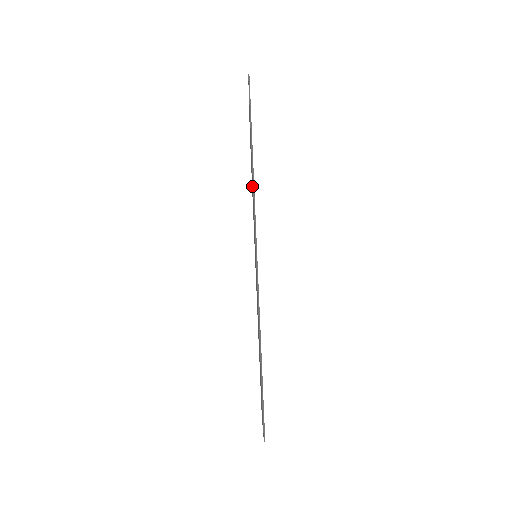
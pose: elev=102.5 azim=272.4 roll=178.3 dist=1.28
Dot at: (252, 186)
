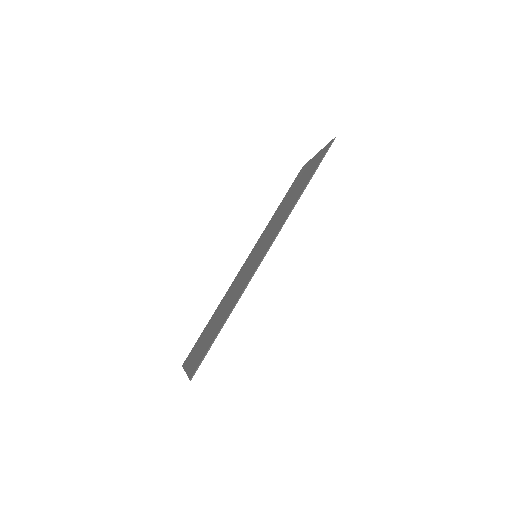
Dot at: occluded
